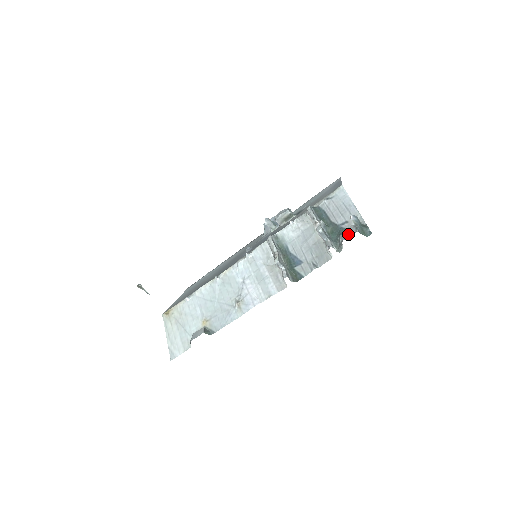
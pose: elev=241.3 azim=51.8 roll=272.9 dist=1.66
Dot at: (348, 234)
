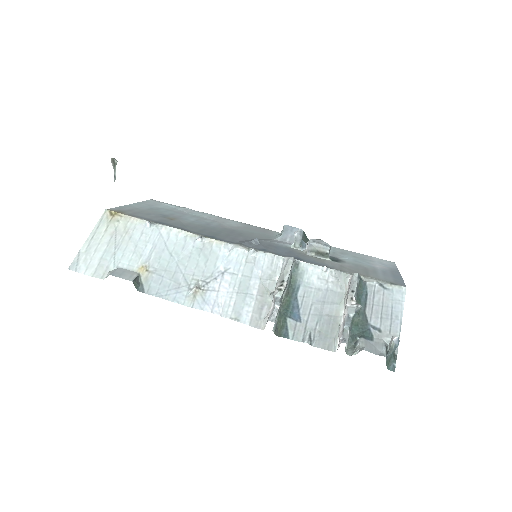
Dot at: (373, 347)
